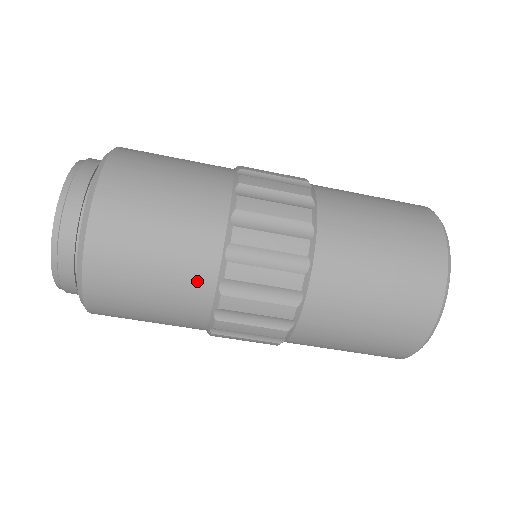
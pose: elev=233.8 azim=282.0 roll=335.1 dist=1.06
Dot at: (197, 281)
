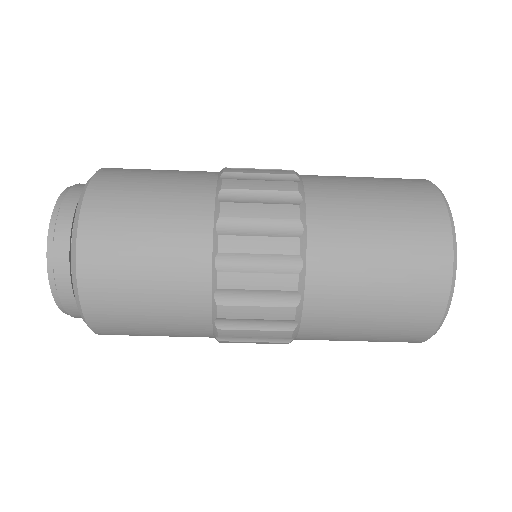
Dot at: (191, 294)
